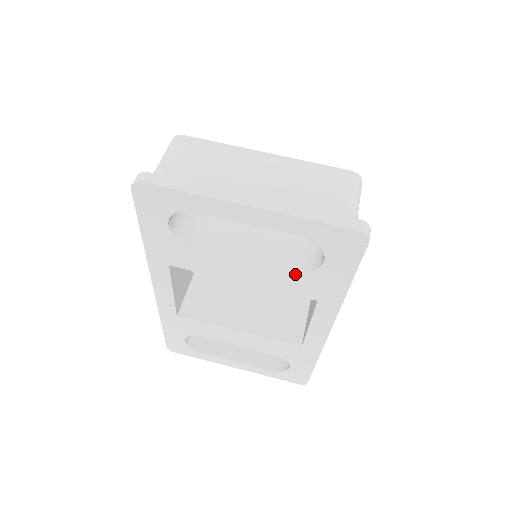
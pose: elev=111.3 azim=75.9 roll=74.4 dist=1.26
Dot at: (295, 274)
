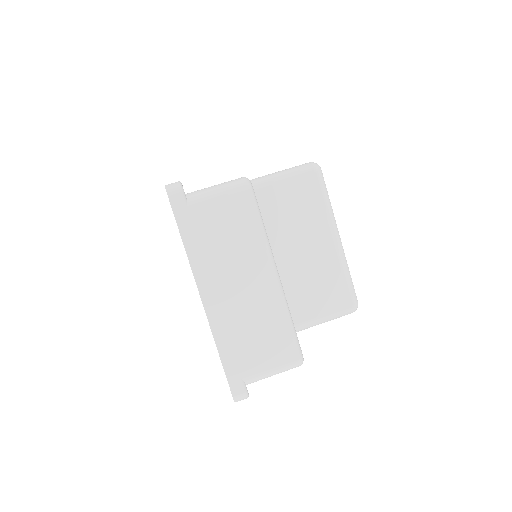
Dot at: occluded
